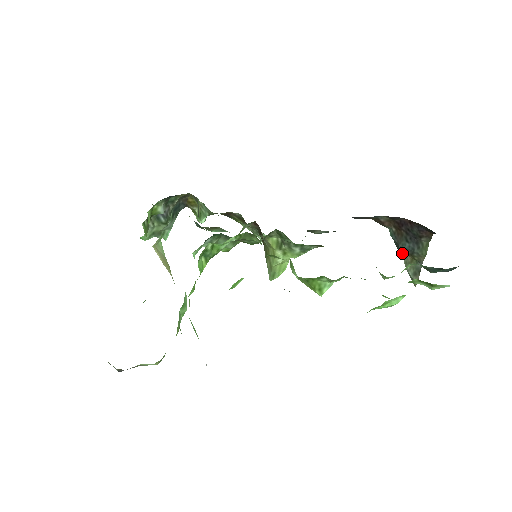
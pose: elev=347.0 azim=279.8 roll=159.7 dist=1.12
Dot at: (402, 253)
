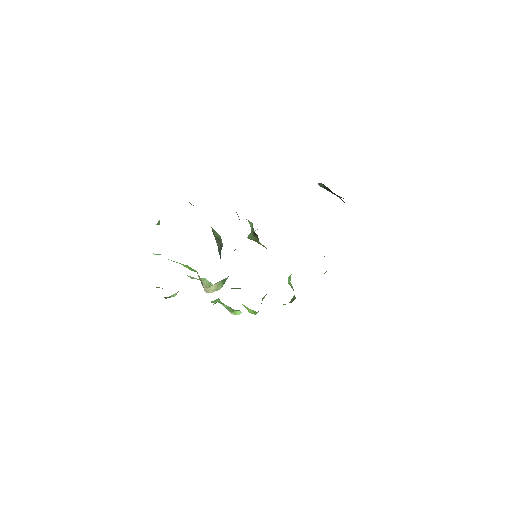
Dot at: occluded
